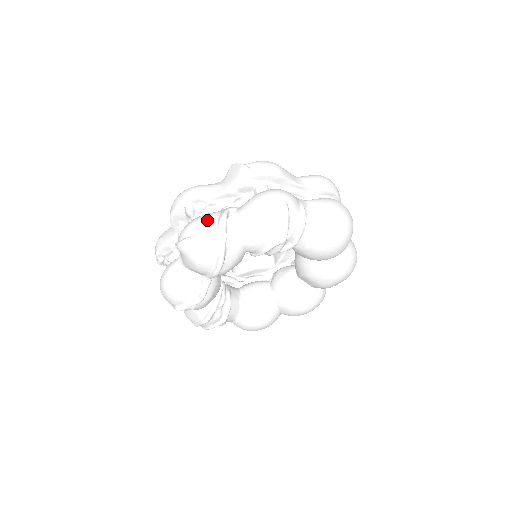
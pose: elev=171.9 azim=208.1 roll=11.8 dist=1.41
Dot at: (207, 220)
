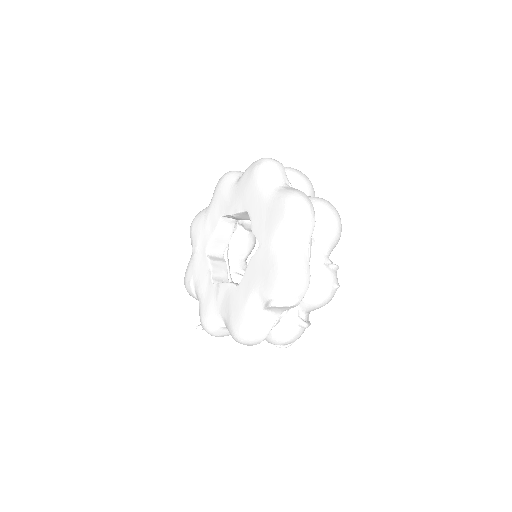
Dot at: (296, 335)
